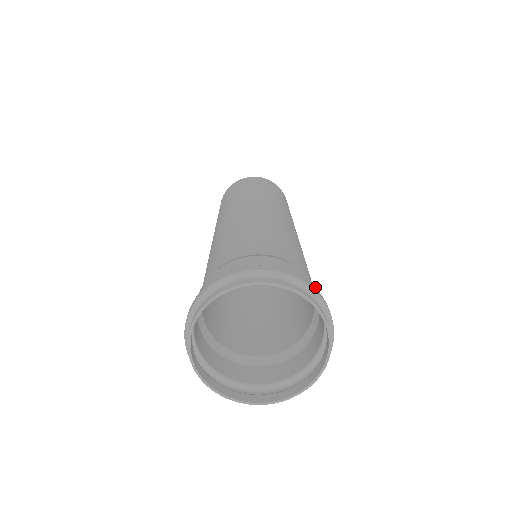
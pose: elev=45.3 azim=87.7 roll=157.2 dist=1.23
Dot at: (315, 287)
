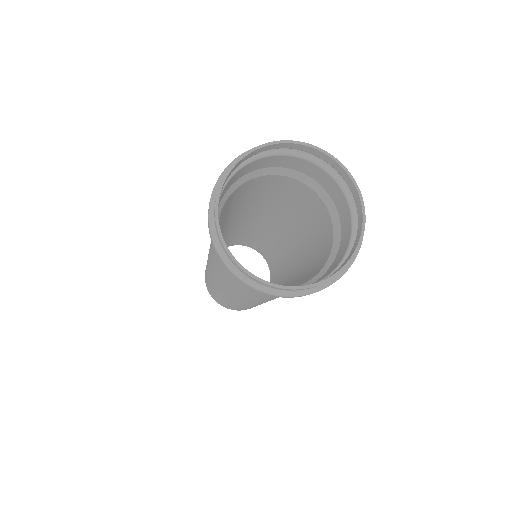
Dot at: (340, 212)
